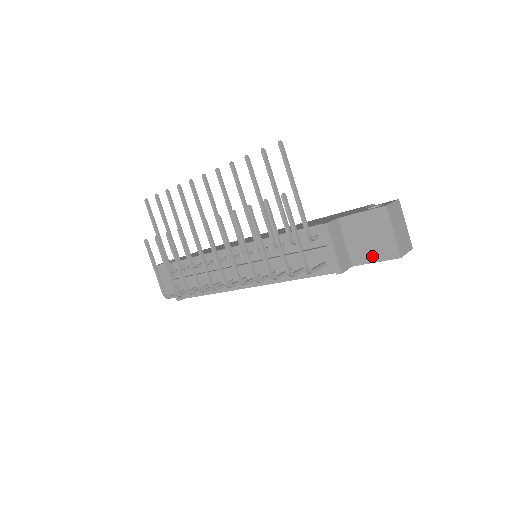
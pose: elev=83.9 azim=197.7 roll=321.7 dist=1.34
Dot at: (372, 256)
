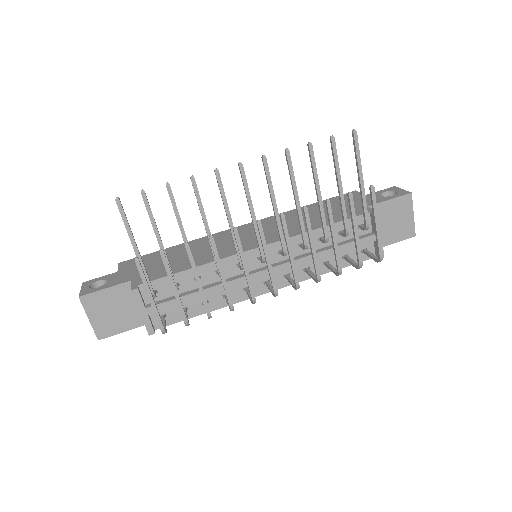
Dot at: (393, 238)
